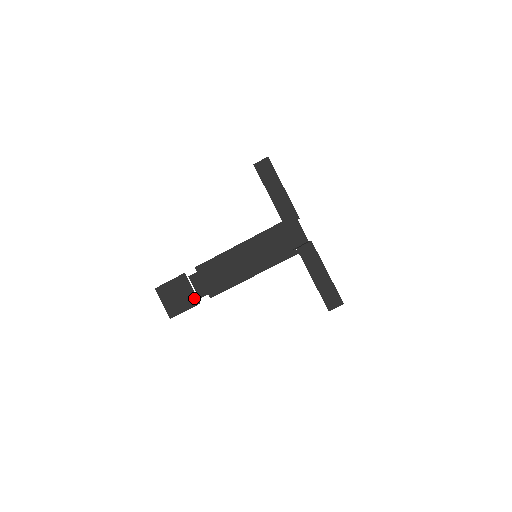
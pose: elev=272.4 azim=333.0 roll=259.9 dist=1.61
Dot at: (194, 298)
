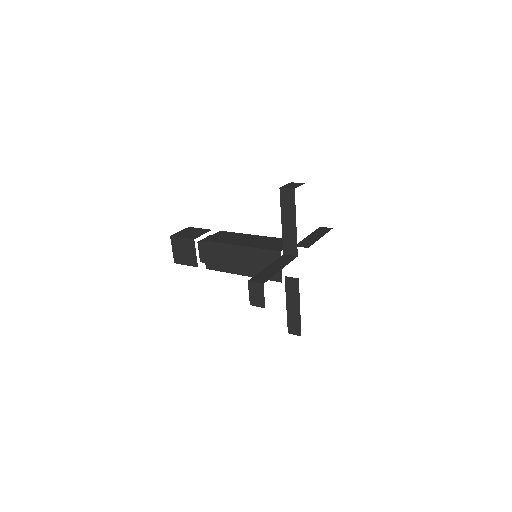
Dot at: (195, 261)
